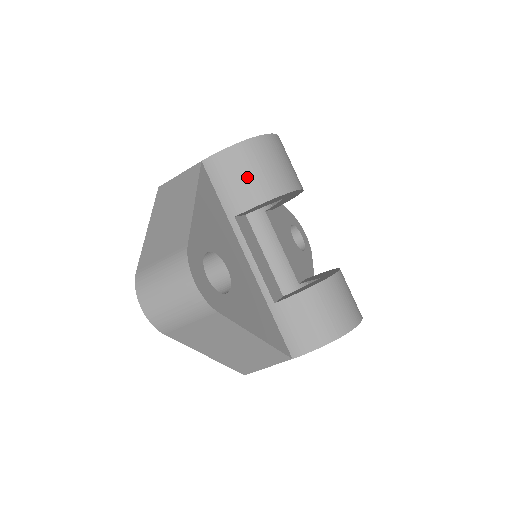
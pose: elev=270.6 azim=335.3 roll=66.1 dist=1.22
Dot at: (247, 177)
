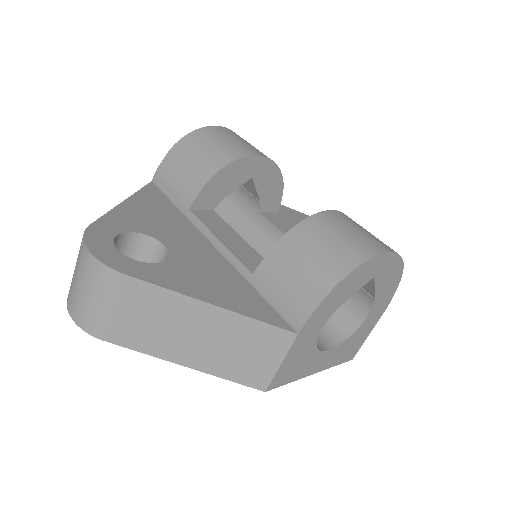
Dot at: (188, 167)
